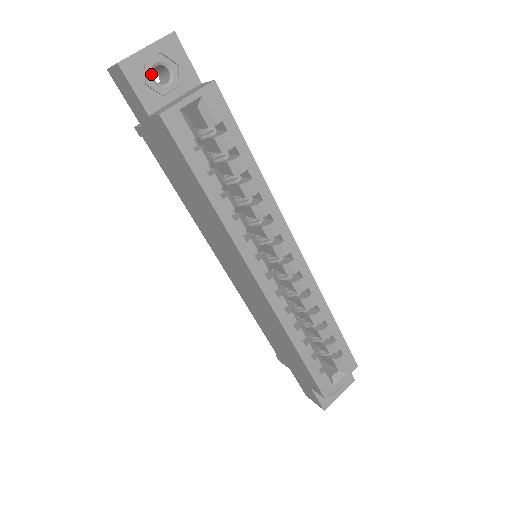
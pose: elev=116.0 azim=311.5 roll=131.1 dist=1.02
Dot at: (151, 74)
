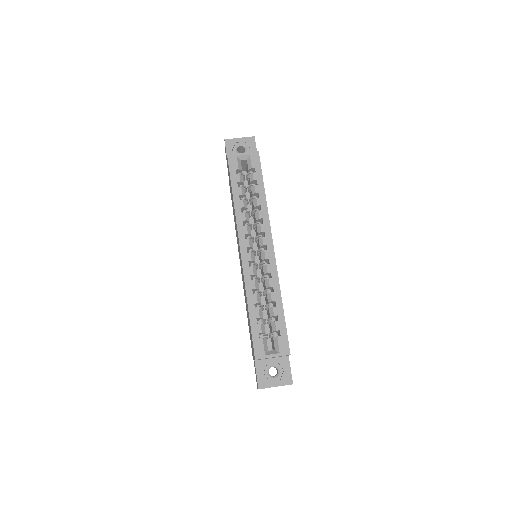
Dot at: (237, 148)
